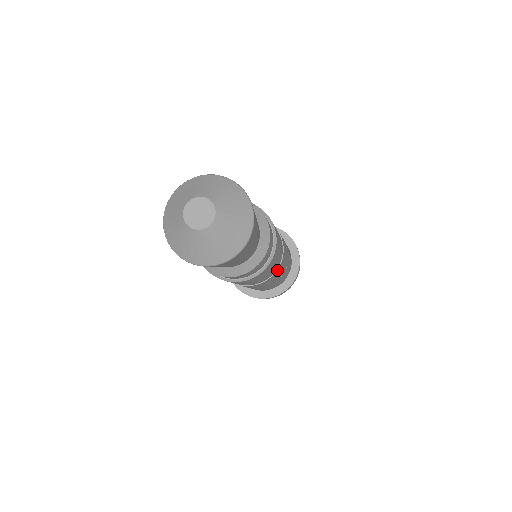
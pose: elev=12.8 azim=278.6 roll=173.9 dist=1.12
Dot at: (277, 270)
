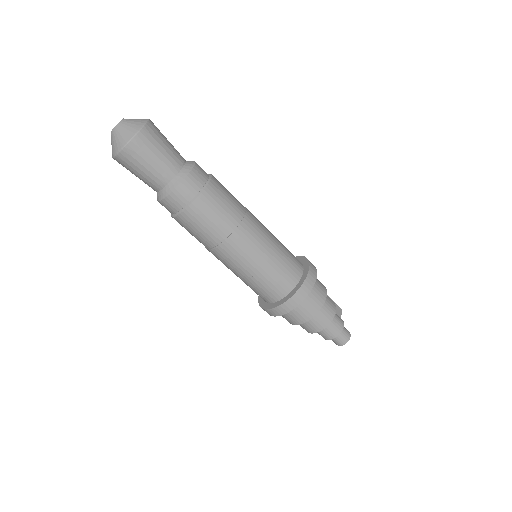
Dot at: (238, 229)
